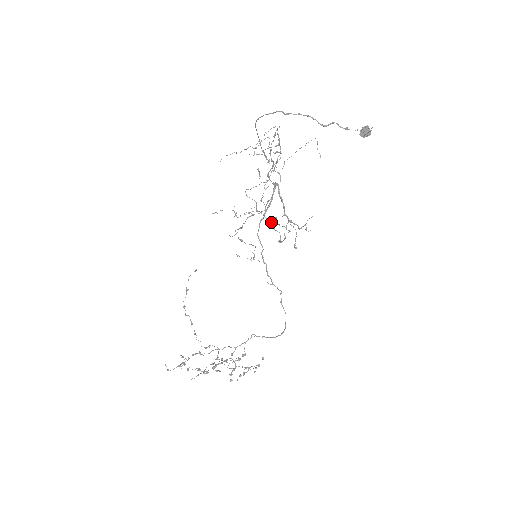
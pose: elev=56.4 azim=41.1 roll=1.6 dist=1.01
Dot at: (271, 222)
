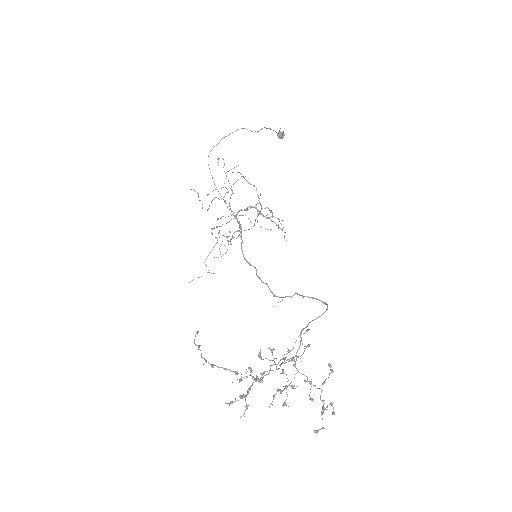
Dot at: occluded
